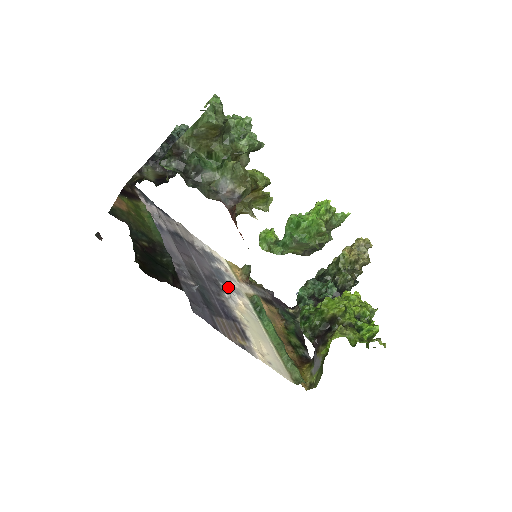
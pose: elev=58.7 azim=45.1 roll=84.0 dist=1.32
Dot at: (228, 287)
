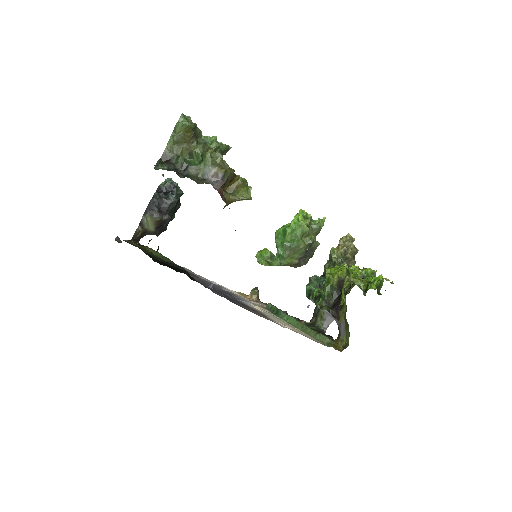
Dot at: occluded
